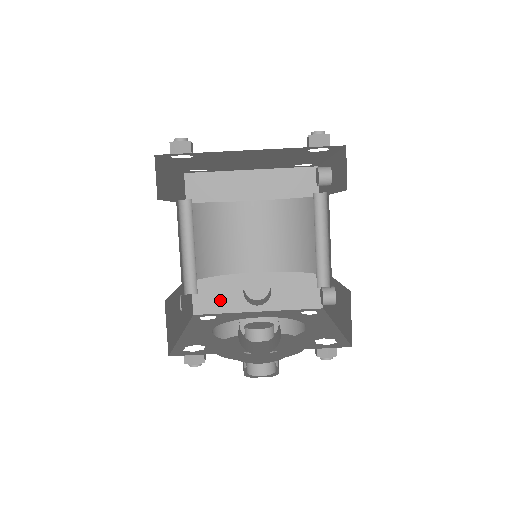
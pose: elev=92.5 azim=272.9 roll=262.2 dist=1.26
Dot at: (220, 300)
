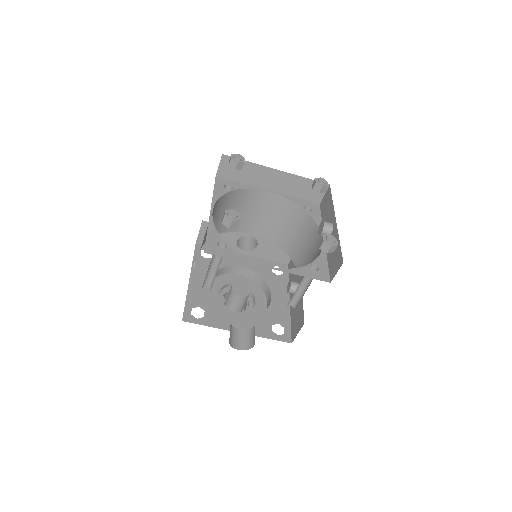
Dot at: occluded
